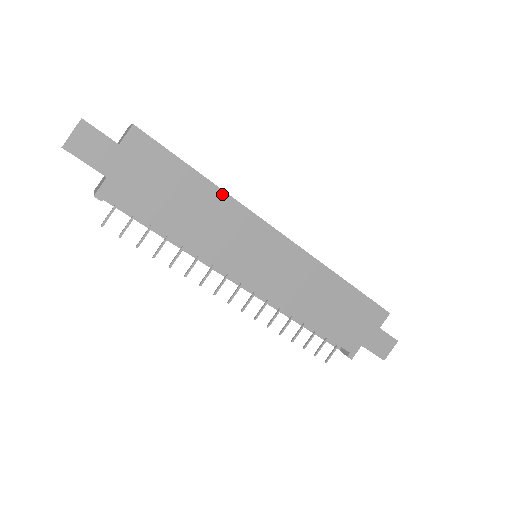
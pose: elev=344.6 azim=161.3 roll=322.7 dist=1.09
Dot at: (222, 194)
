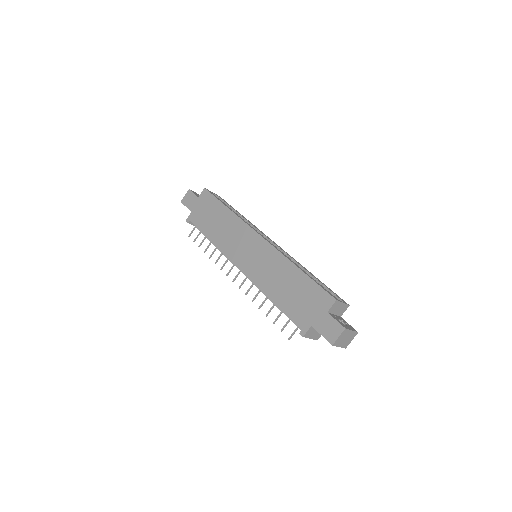
Dot at: (234, 215)
